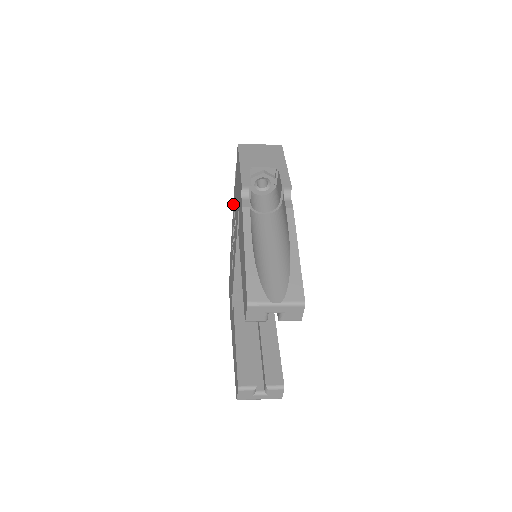
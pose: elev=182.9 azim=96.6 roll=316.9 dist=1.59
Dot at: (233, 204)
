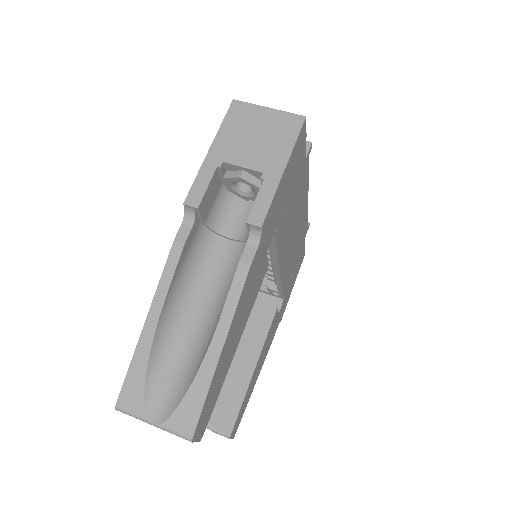
Dot at: occluded
